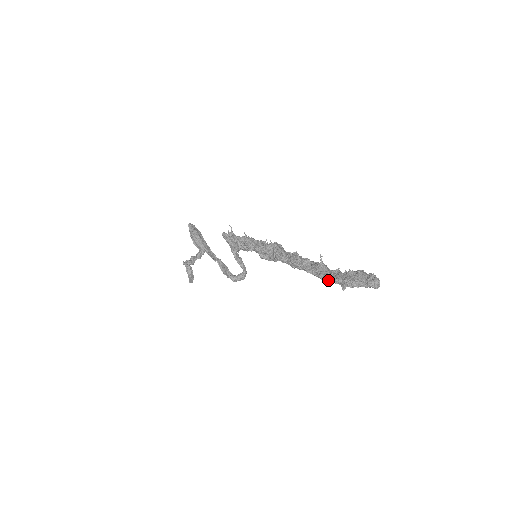
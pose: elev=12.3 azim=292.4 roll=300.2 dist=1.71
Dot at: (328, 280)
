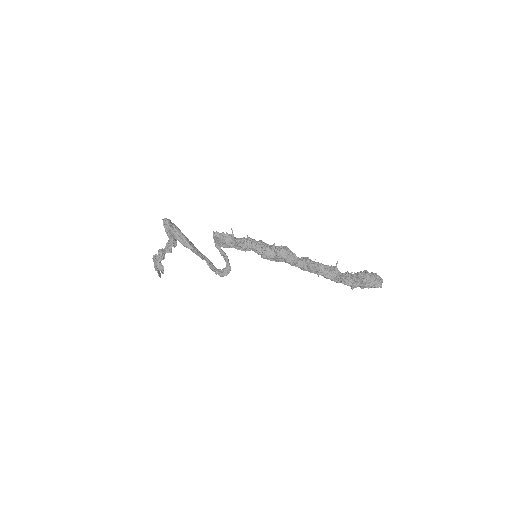
Dot at: occluded
